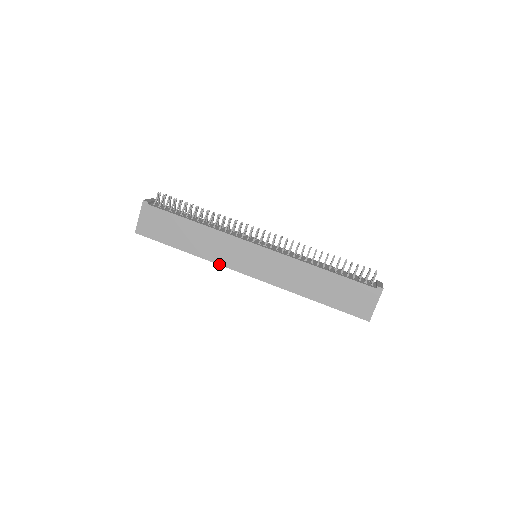
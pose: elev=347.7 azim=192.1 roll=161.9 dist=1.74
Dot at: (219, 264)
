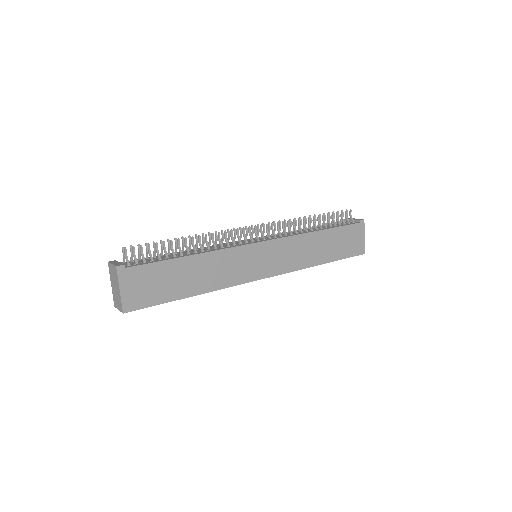
Dot at: (234, 285)
